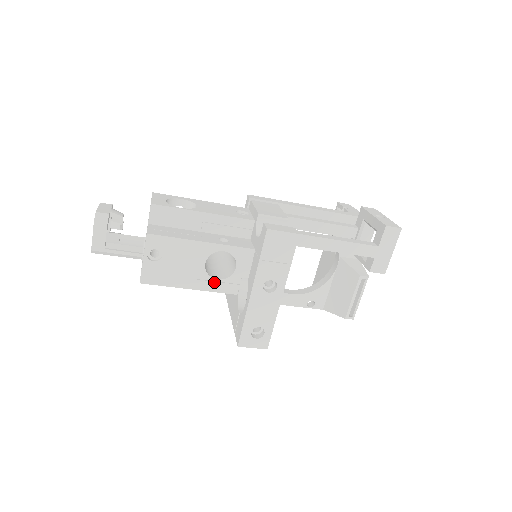
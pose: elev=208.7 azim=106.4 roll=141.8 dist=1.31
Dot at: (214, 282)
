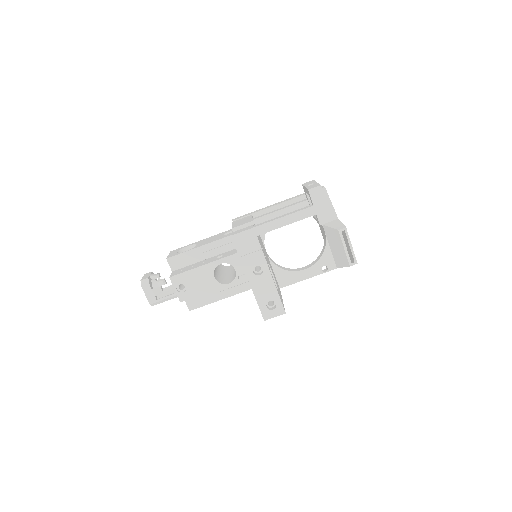
Dot at: (234, 287)
